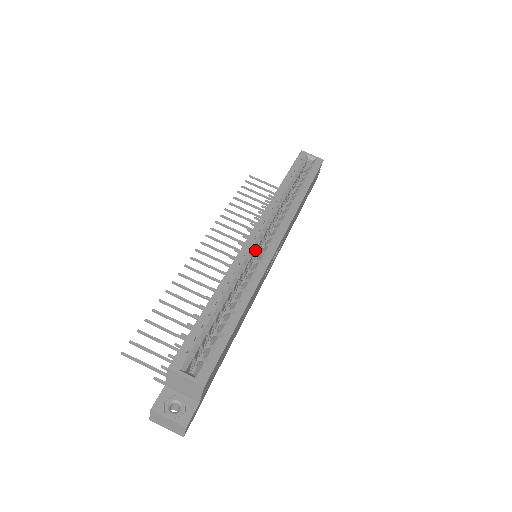
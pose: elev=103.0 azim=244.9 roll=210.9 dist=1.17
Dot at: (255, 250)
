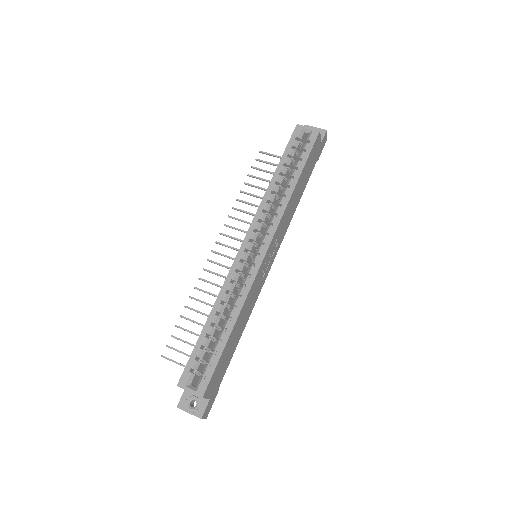
Dot at: (246, 261)
